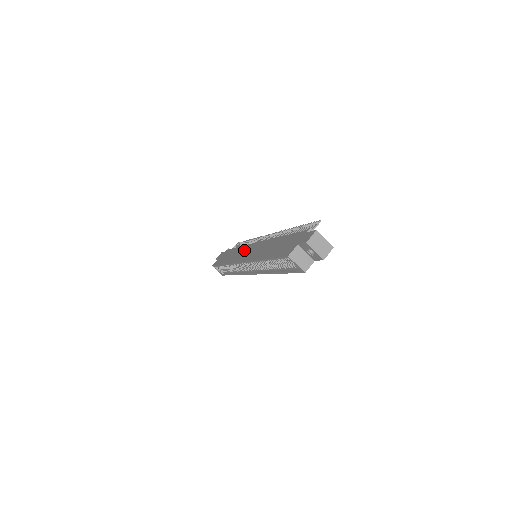
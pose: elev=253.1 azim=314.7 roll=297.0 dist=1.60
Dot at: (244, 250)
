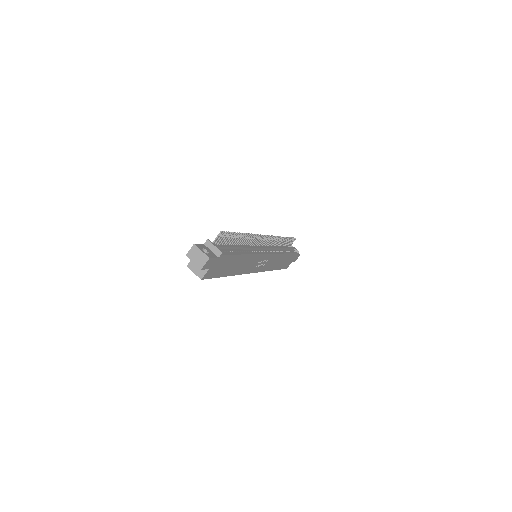
Dot at: occluded
